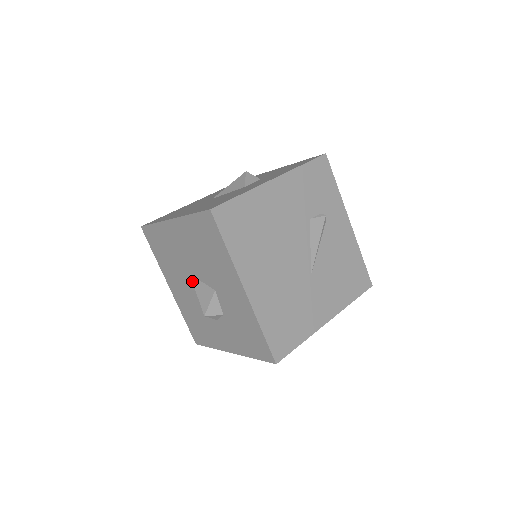
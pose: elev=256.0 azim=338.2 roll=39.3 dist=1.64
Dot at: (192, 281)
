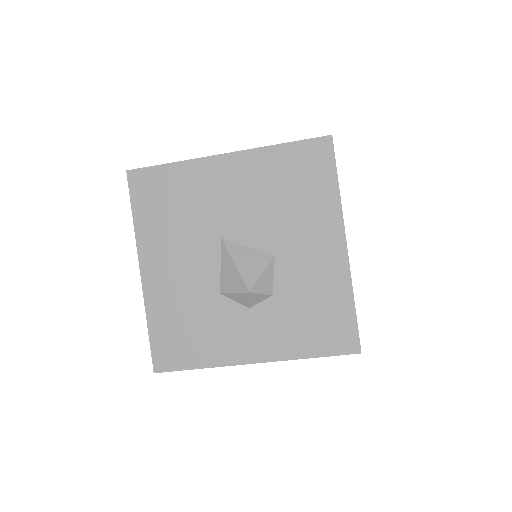
Dot at: (226, 246)
